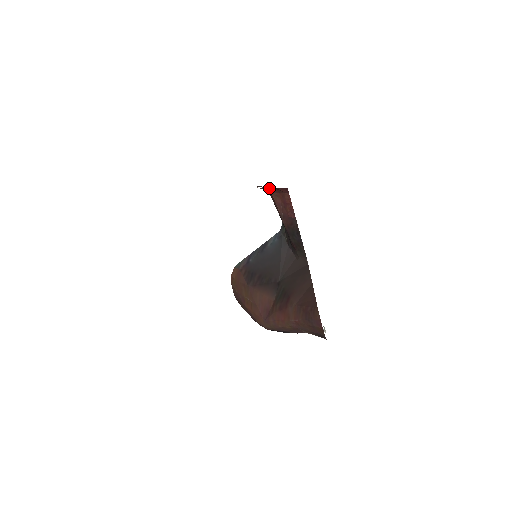
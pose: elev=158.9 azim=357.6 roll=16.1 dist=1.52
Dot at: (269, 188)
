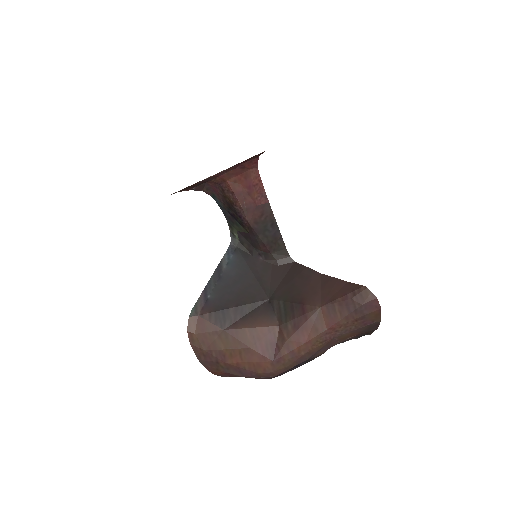
Dot at: (228, 169)
